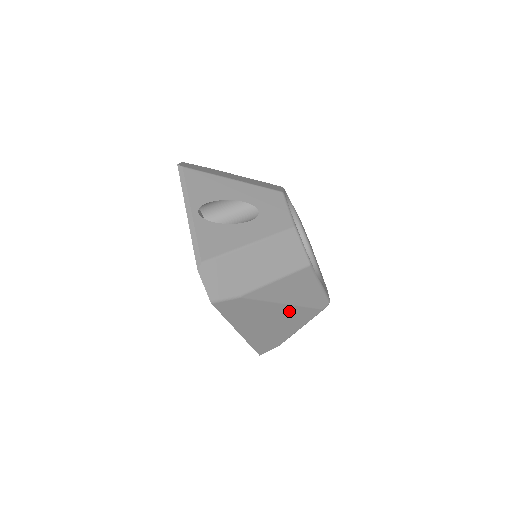
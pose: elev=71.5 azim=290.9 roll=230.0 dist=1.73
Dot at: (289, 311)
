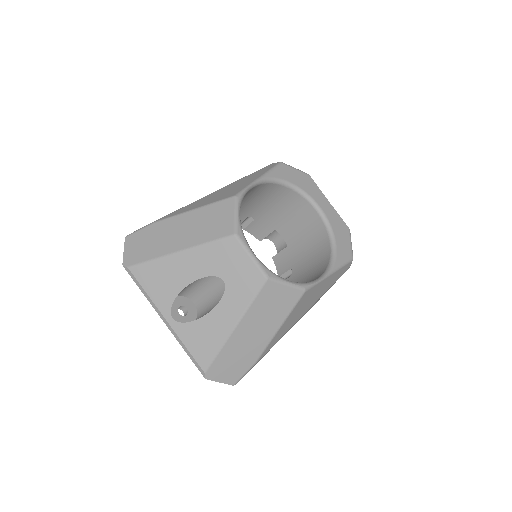
Dot at: occluded
